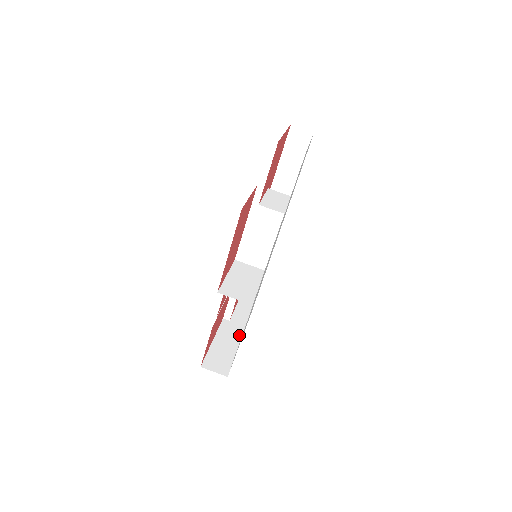
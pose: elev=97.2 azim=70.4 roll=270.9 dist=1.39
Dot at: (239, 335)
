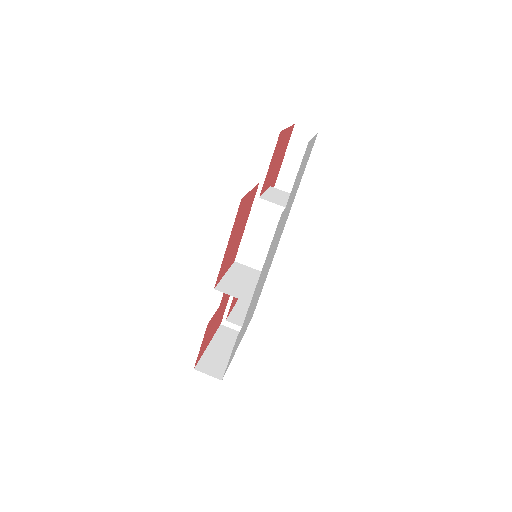
Dot at: occluded
